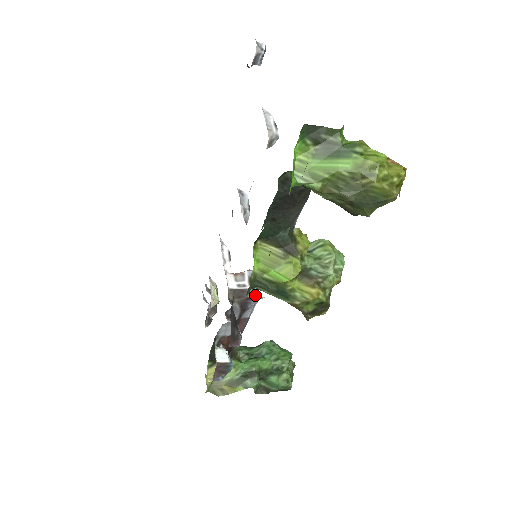
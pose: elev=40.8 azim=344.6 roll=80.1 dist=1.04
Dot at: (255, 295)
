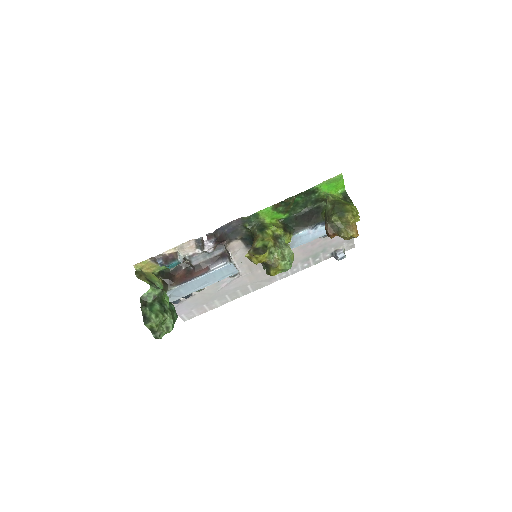
Dot at: (232, 260)
